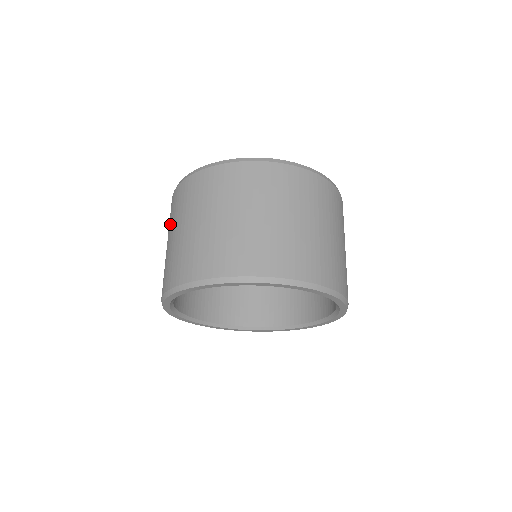
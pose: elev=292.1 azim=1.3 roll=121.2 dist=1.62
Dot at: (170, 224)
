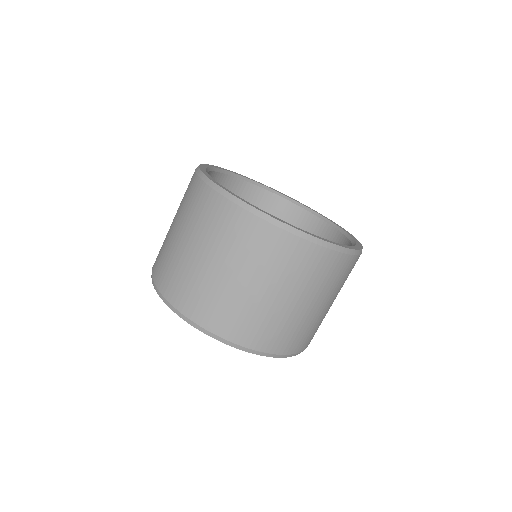
Dot at: occluded
